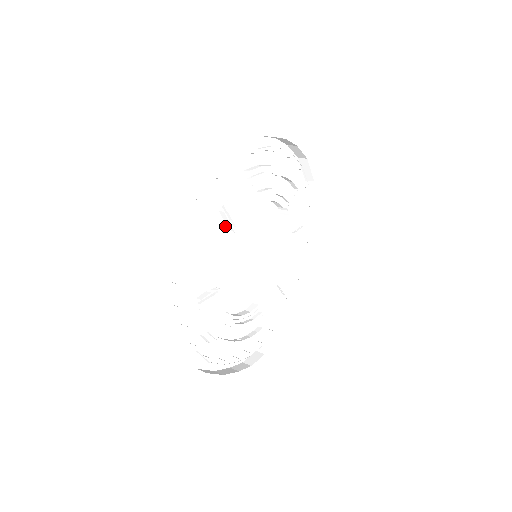
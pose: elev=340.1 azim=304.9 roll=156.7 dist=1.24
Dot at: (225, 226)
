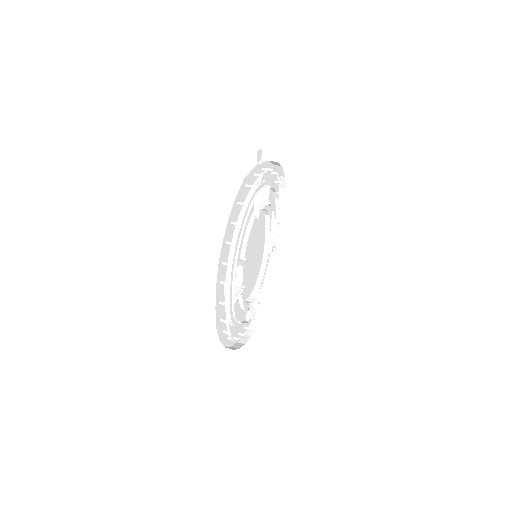
Dot at: (239, 296)
